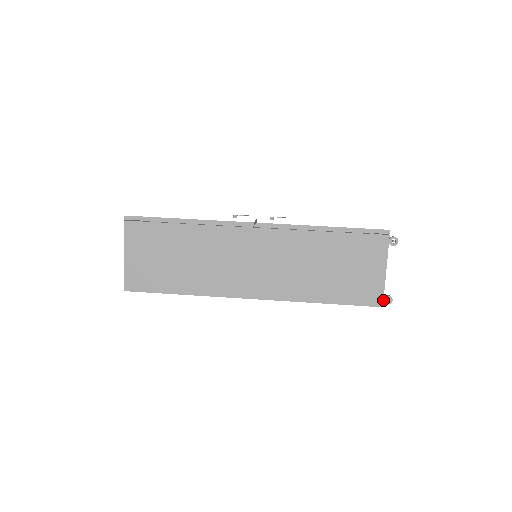
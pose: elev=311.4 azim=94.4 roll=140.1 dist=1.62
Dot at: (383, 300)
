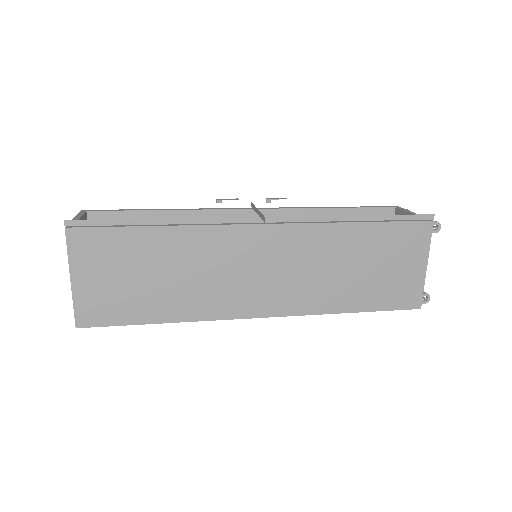
Dot at: occluded
